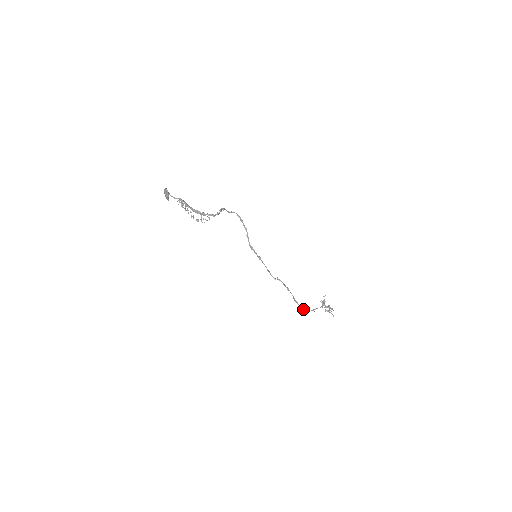
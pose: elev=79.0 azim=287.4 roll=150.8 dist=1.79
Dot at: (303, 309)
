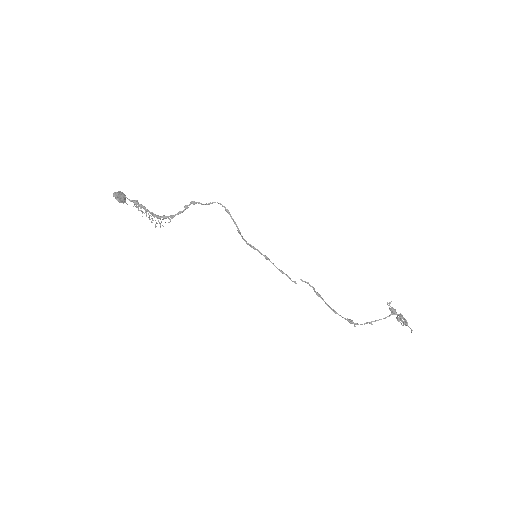
Dot at: (349, 322)
